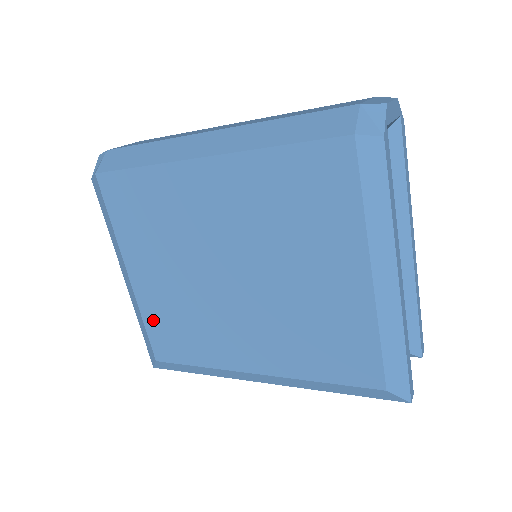
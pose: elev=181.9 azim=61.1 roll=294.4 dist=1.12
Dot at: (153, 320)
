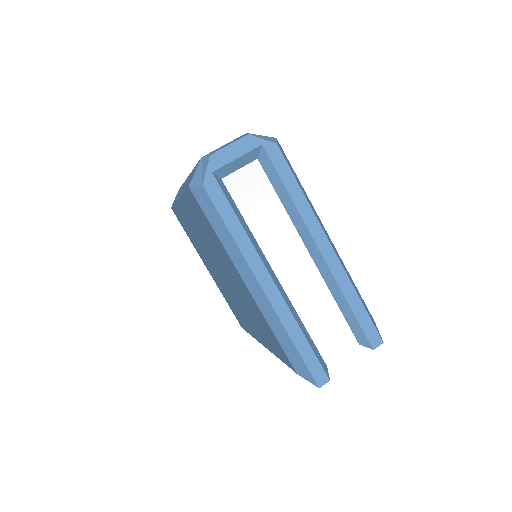
Dot at: (226, 300)
